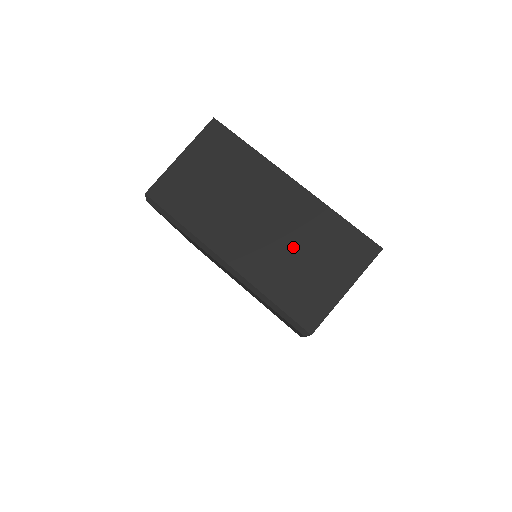
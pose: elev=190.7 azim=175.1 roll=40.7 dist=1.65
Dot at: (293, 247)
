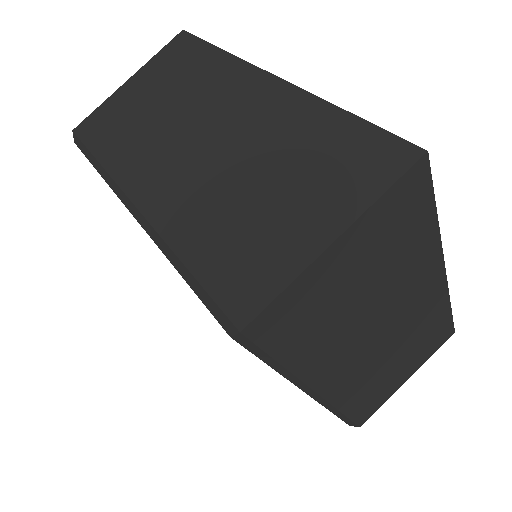
Dot at: (245, 170)
